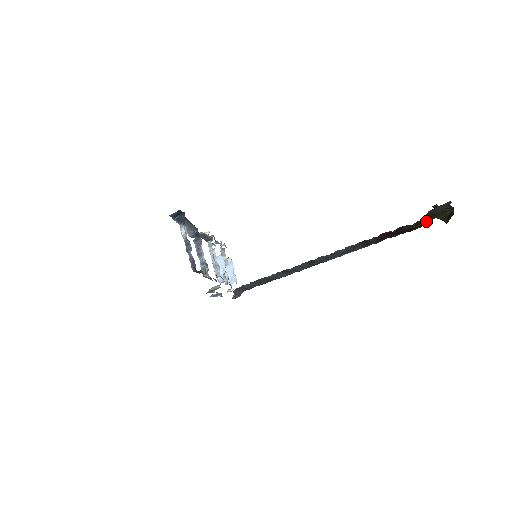
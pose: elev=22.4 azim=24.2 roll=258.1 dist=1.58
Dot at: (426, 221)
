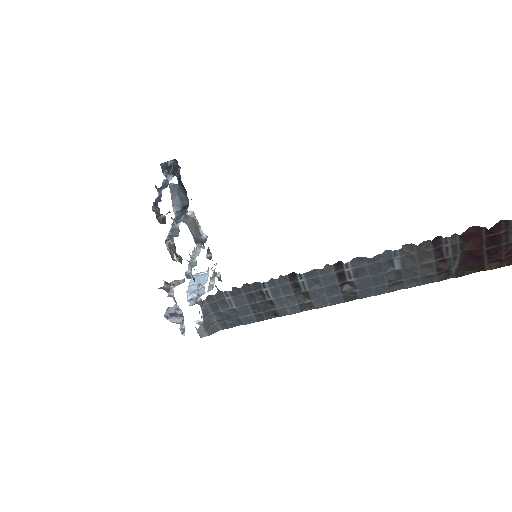
Dot at: out of frame
